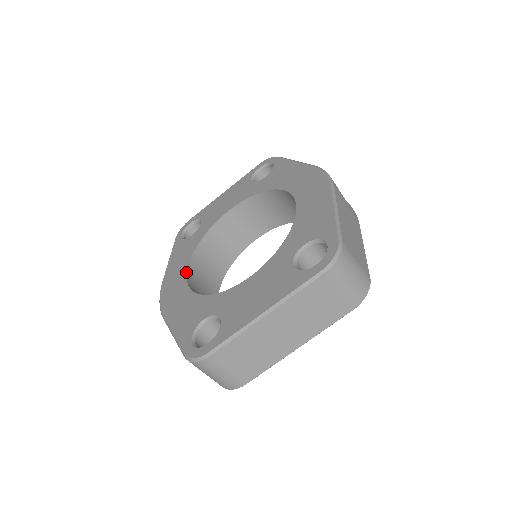
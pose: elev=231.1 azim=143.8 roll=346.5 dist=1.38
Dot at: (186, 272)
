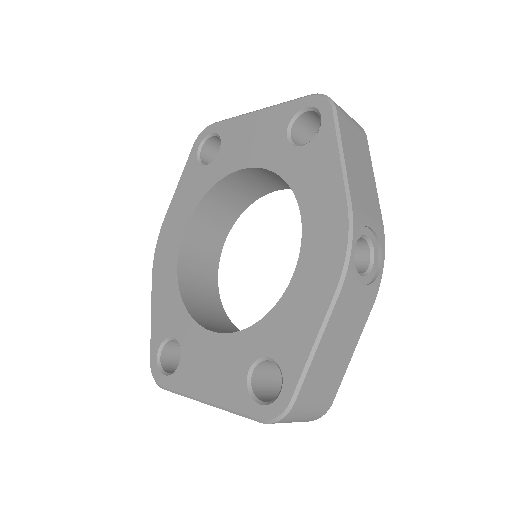
Dot at: (182, 235)
